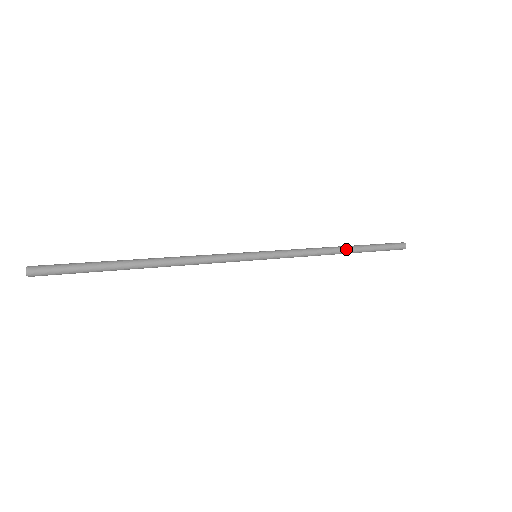
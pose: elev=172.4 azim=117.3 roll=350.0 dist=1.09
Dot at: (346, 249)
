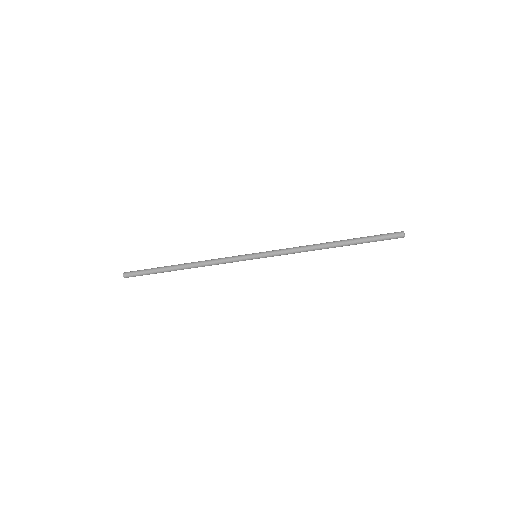
Dot at: (334, 242)
